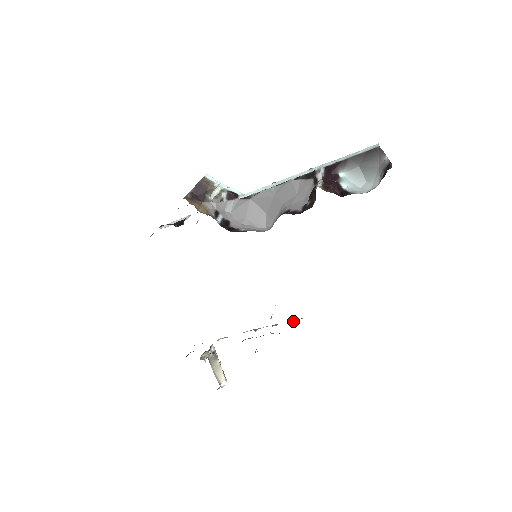
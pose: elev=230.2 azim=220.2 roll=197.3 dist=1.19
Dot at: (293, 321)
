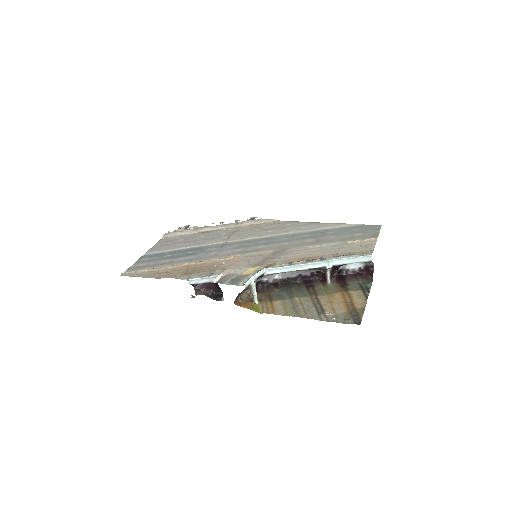
Dot at: (252, 220)
